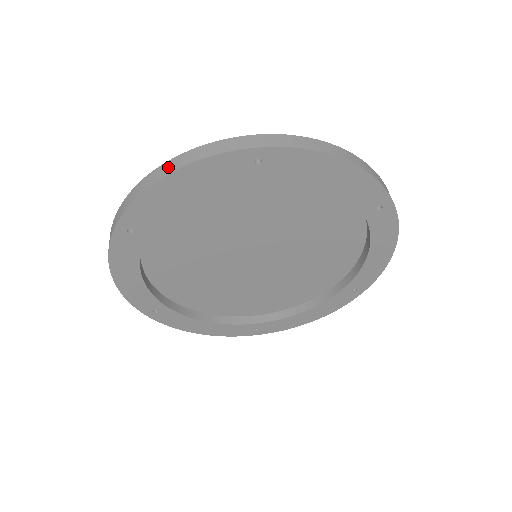
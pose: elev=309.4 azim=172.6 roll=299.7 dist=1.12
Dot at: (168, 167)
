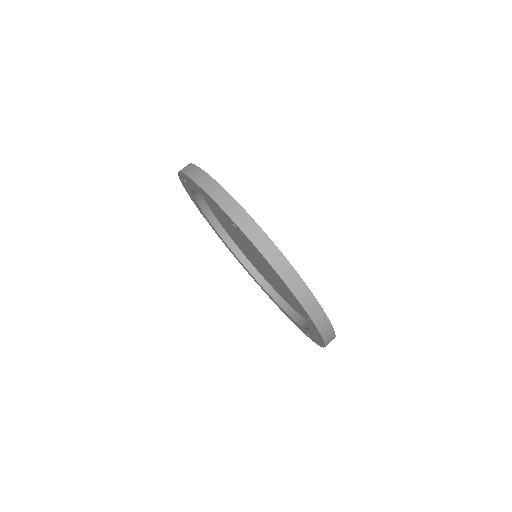
Dot at: (288, 273)
